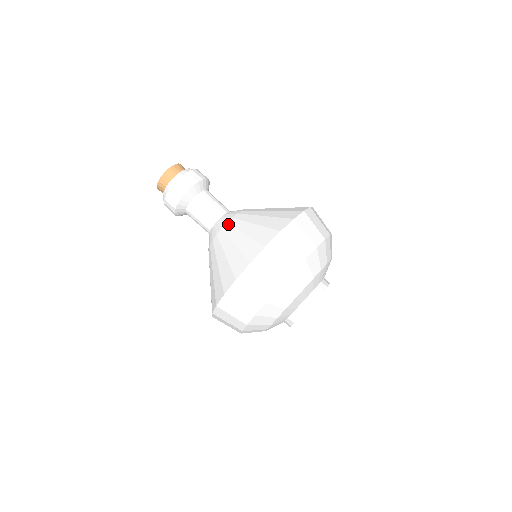
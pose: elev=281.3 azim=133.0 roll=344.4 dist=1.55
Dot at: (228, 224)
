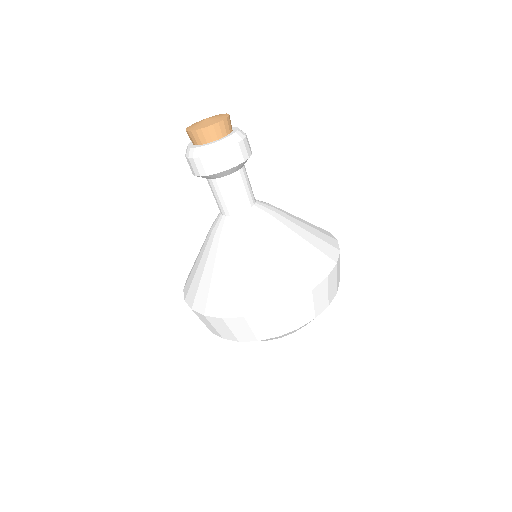
Dot at: (226, 240)
